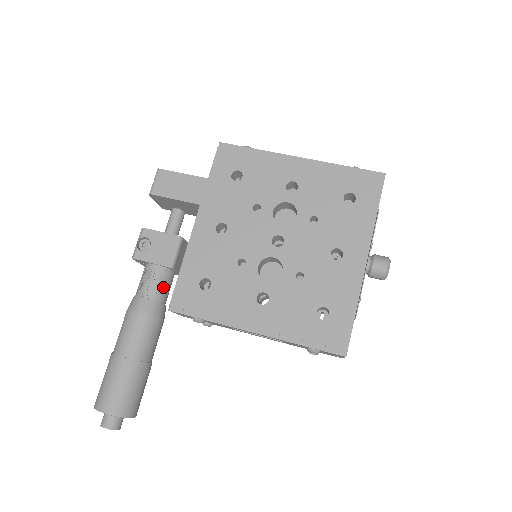
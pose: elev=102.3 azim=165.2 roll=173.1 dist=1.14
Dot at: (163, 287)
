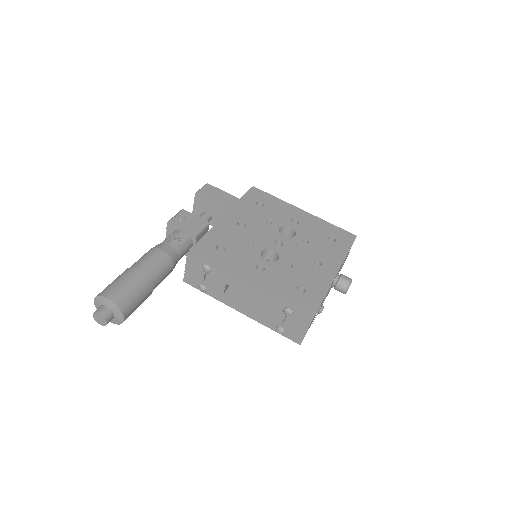
Dot at: (183, 246)
